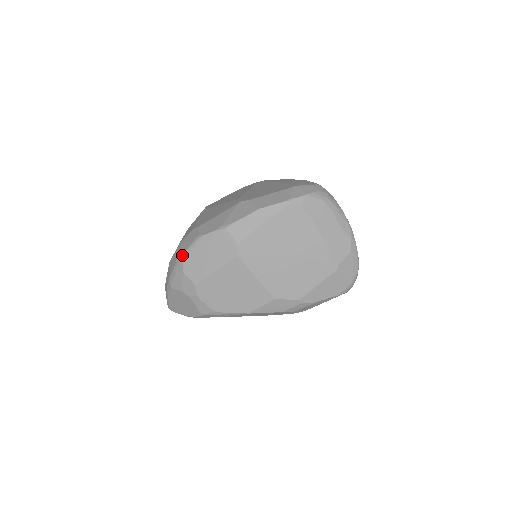
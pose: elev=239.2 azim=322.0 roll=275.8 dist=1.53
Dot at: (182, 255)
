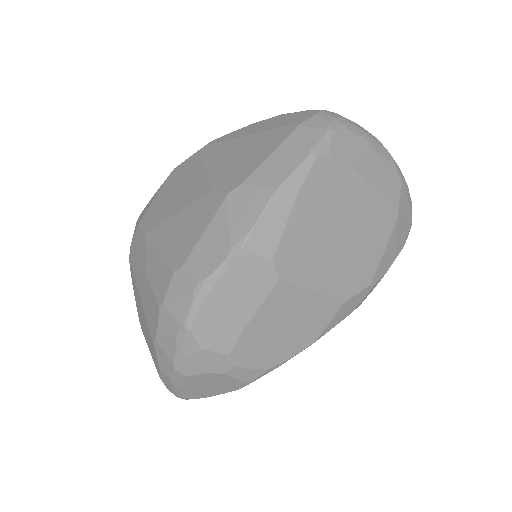
Dot at: (185, 325)
